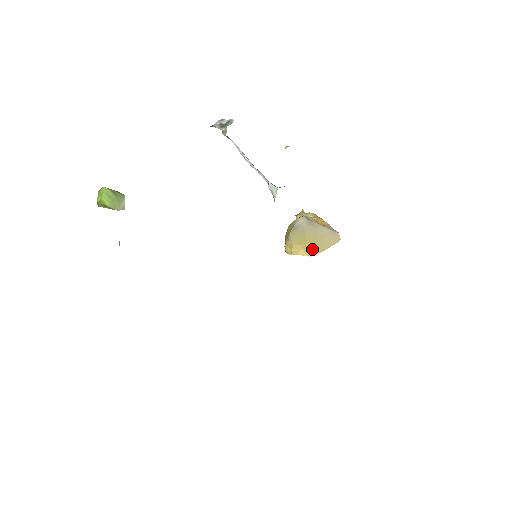
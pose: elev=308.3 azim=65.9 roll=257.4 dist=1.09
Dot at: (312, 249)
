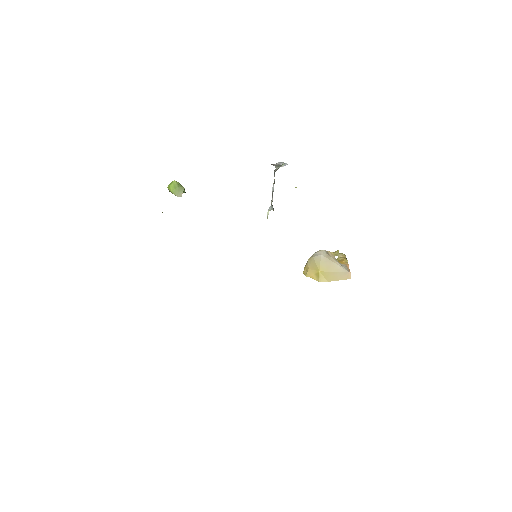
Dot at: (322, 276)
